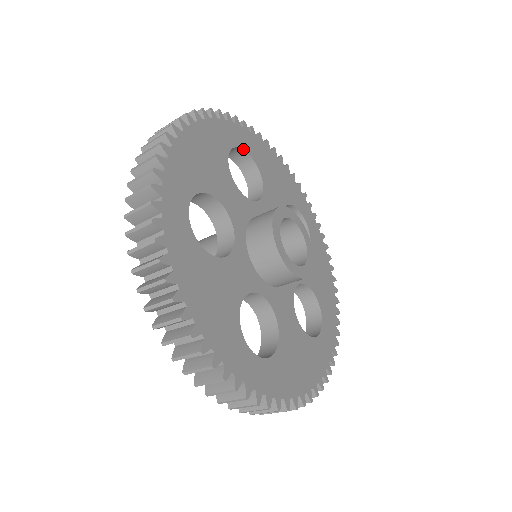
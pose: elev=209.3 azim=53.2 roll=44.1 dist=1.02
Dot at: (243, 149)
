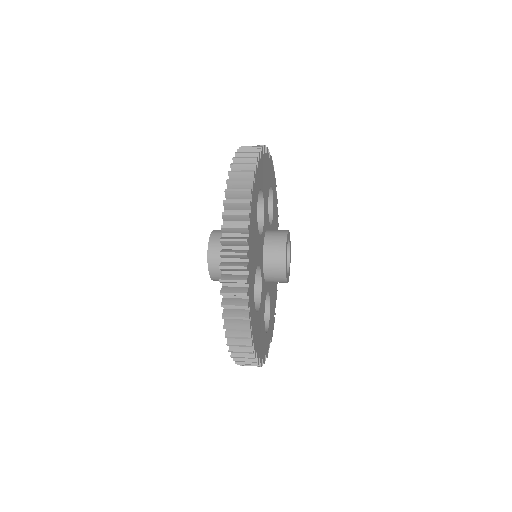
Dot at: (273, 191)
